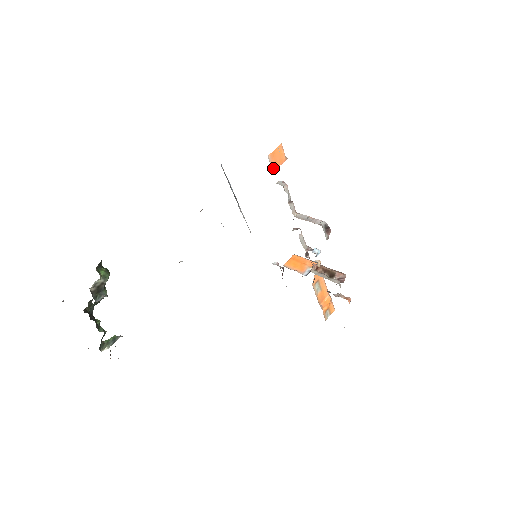
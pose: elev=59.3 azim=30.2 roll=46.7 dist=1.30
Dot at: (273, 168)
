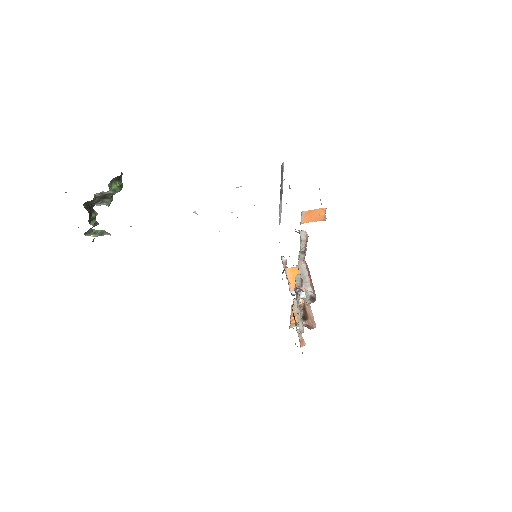
Dot at: (303, 221)
